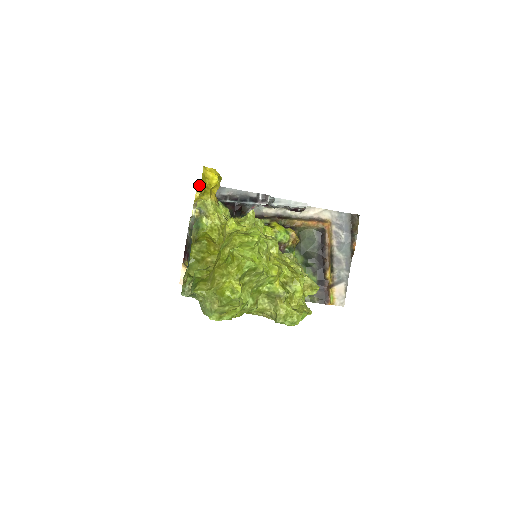
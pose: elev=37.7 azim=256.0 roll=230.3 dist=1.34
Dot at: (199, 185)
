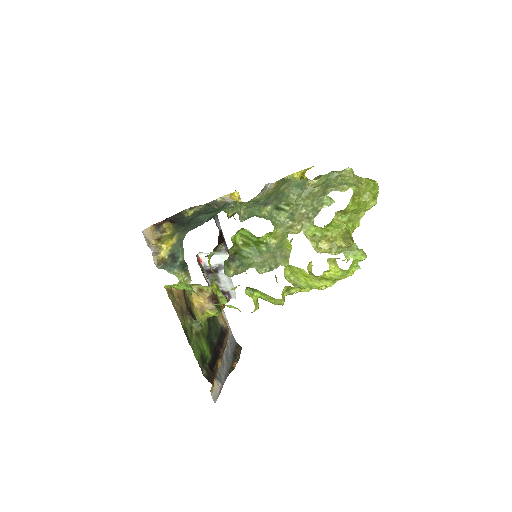
Dot at: occluded
